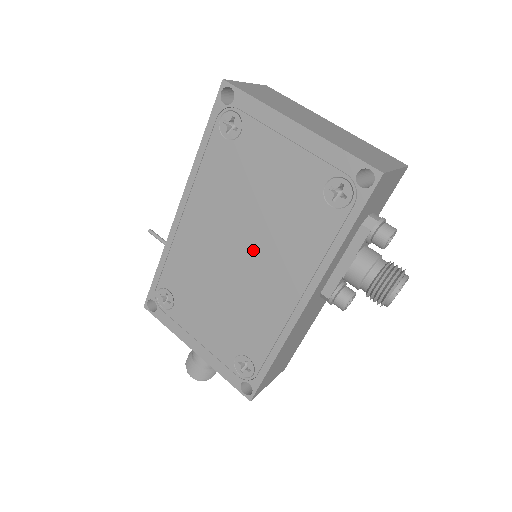
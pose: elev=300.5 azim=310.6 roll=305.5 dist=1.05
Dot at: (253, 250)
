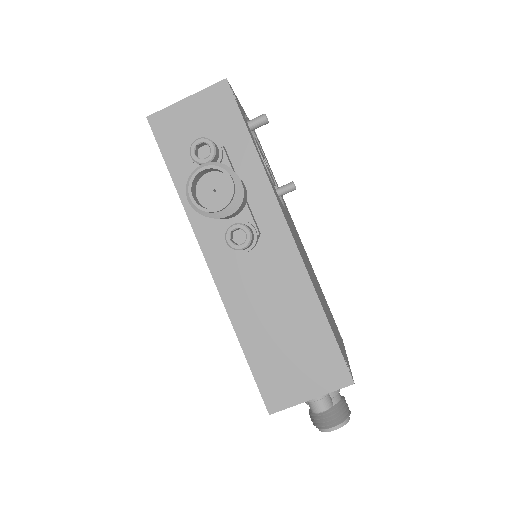
Dot at: occluded
